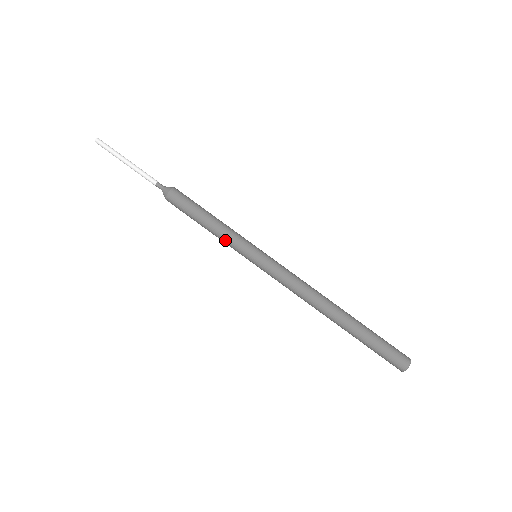
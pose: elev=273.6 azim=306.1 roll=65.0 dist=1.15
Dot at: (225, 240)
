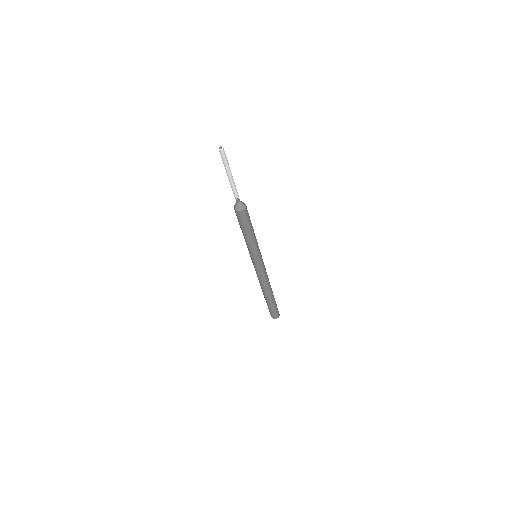
Dot at: (247, 245)
